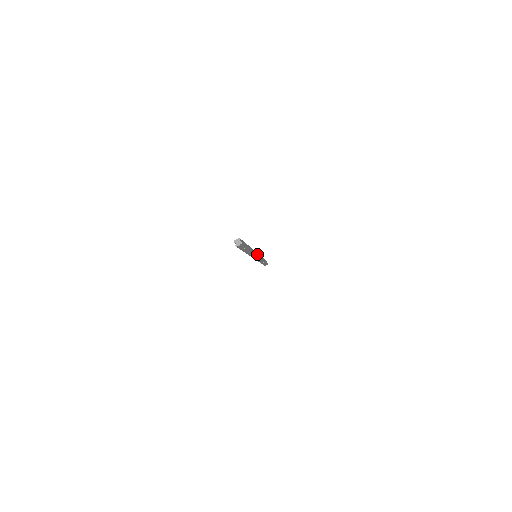
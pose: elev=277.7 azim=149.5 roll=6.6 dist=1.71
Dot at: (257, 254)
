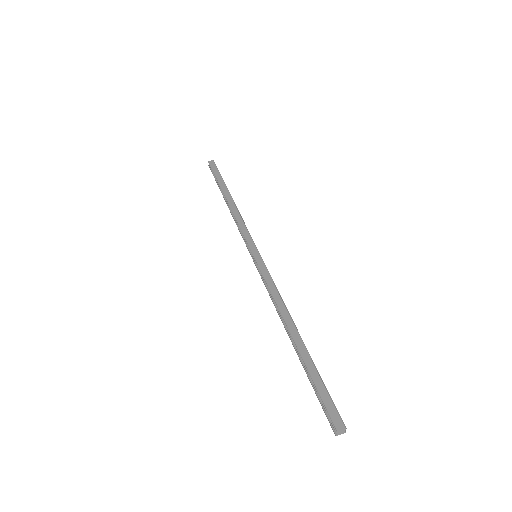
Dot at: (267, 271)
